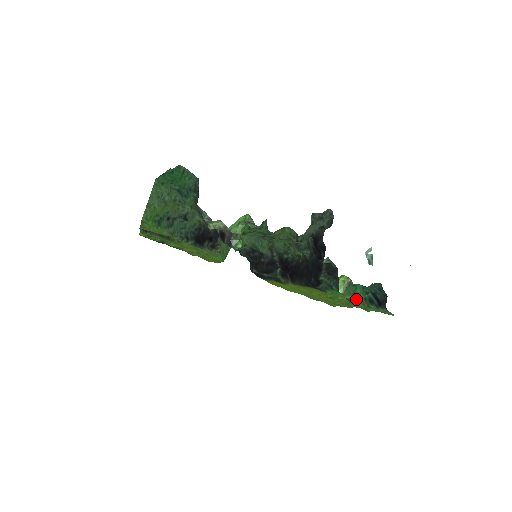
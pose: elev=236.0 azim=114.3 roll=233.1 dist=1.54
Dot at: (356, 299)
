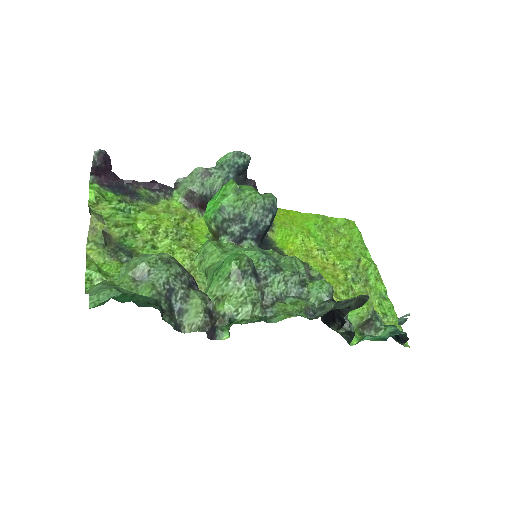
Dot at: occluded
